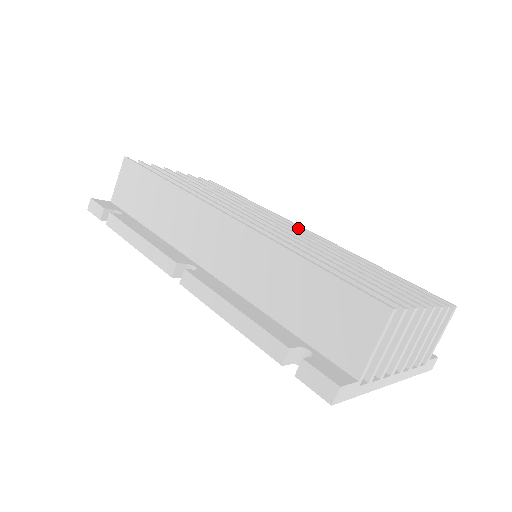
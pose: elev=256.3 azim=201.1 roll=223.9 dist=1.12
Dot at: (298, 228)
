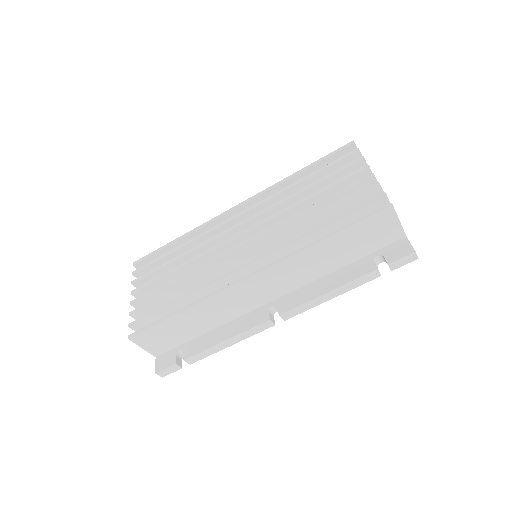
Dot at: (239, 215)
